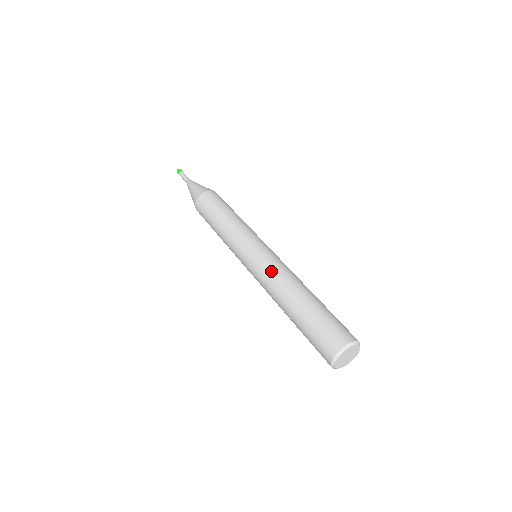
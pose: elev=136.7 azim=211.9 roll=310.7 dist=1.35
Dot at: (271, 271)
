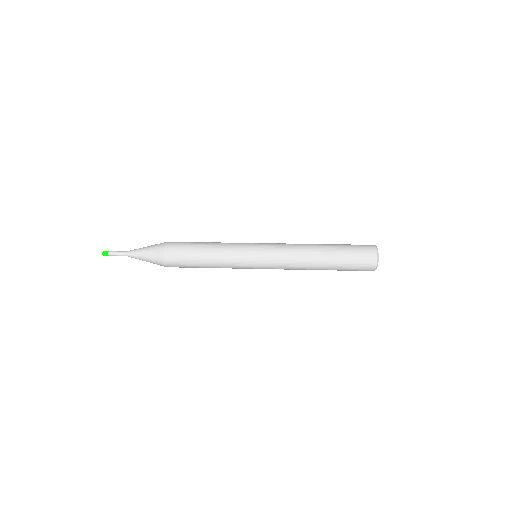
Dot at: occluded
